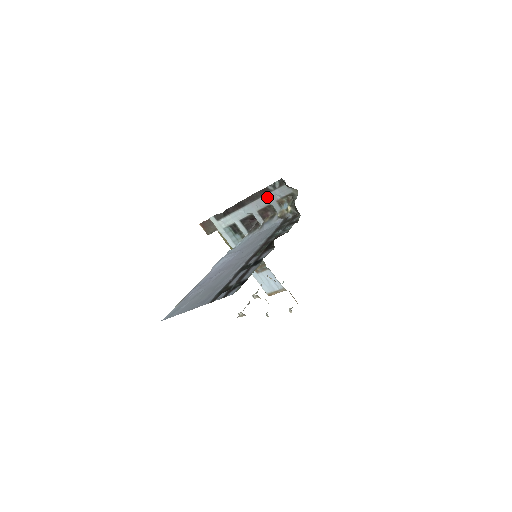
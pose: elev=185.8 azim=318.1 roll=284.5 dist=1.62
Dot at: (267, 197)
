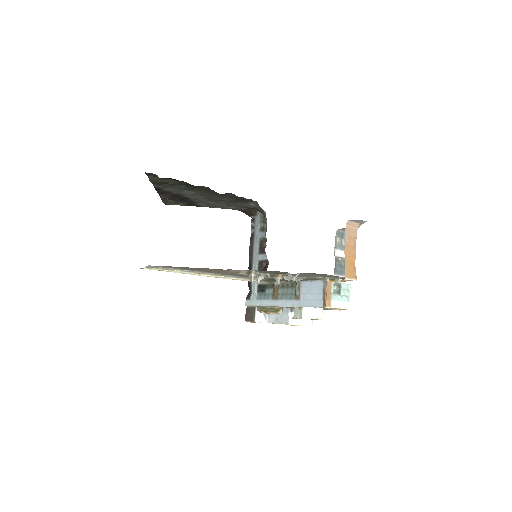
Dot at: (255, 238)
